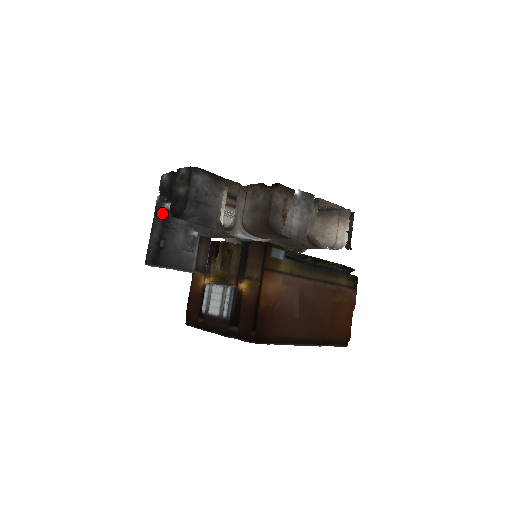
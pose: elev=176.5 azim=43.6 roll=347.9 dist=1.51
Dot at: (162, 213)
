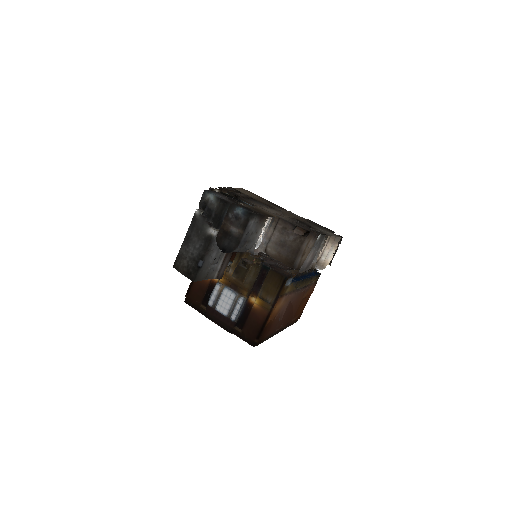
Dot at: (205, 235)
